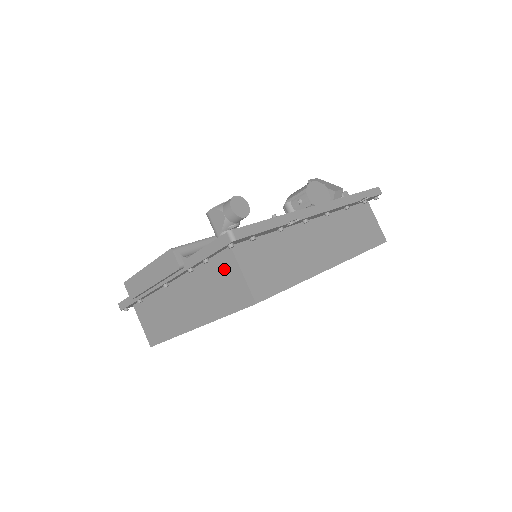
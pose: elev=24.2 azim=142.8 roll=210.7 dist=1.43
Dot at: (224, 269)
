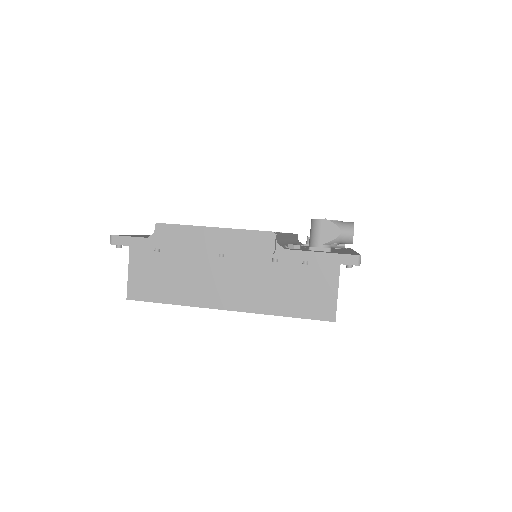
Dot at: (317, 278)
